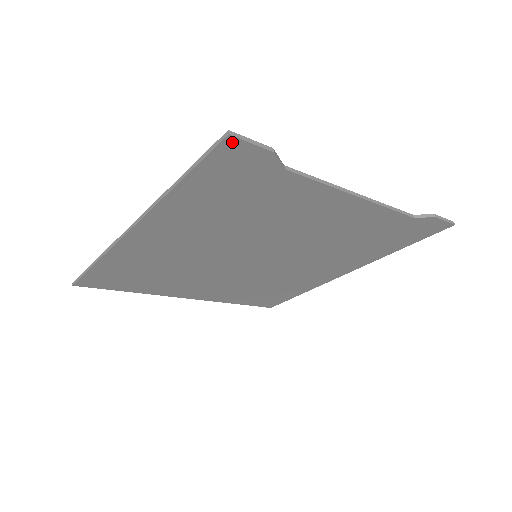
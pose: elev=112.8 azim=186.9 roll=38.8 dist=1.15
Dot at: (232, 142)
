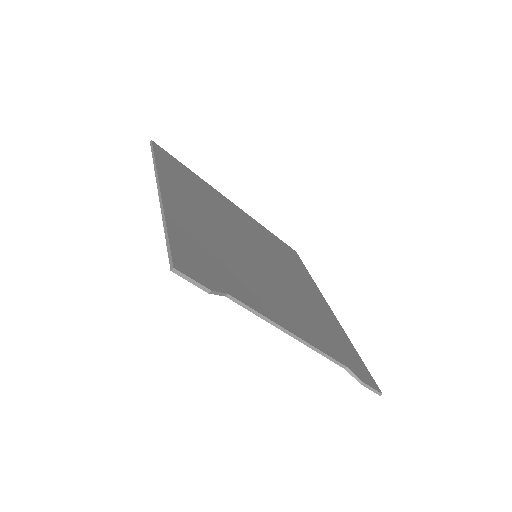
Dot at: (177, 270)
